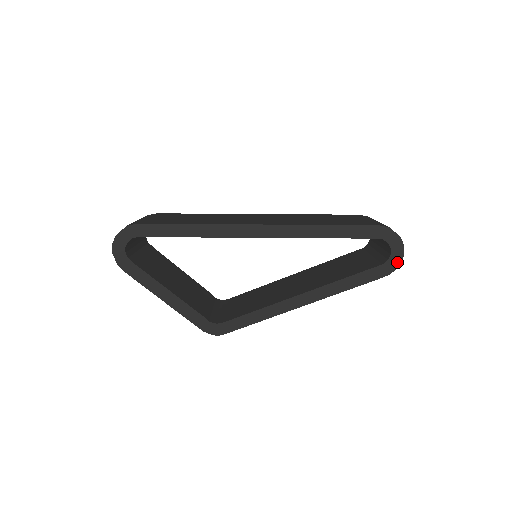
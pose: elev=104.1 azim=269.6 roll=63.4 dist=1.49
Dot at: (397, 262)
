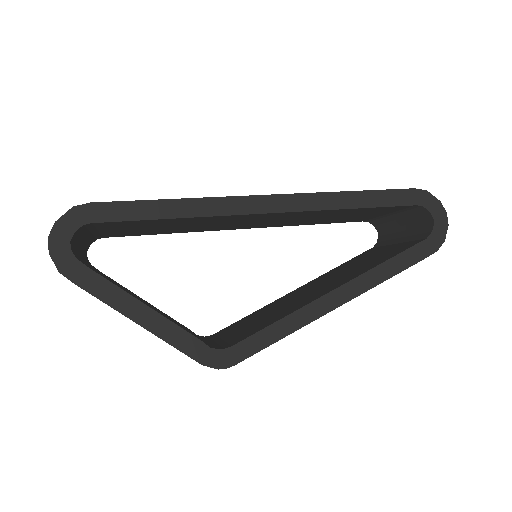
Dot at: (442, 234)
